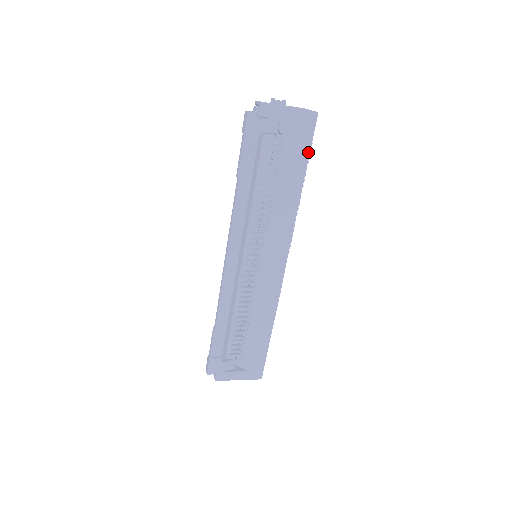
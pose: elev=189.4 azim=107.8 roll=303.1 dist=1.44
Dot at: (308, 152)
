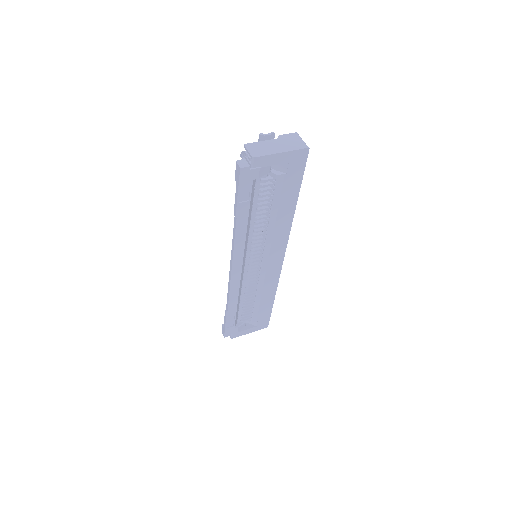
Dot at: (300, 180)
